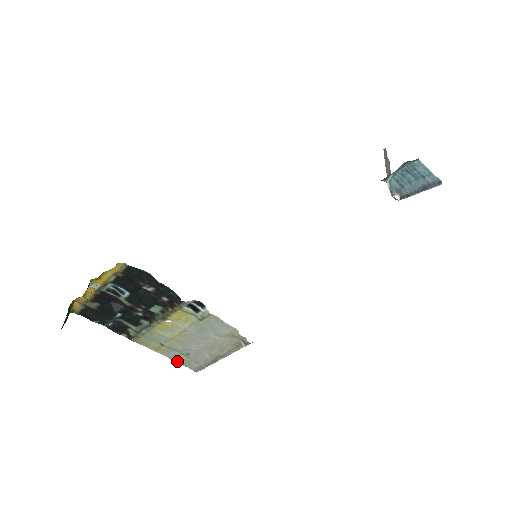
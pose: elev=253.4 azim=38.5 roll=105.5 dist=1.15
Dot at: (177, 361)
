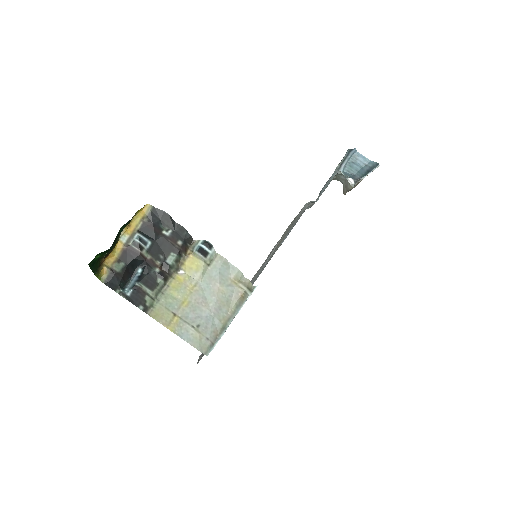
Dot at: (188, 341)
